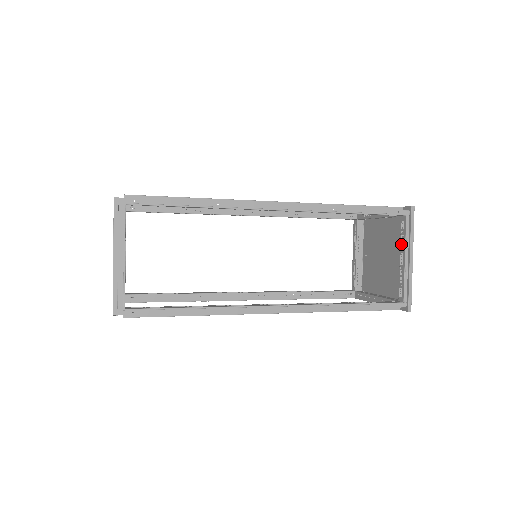
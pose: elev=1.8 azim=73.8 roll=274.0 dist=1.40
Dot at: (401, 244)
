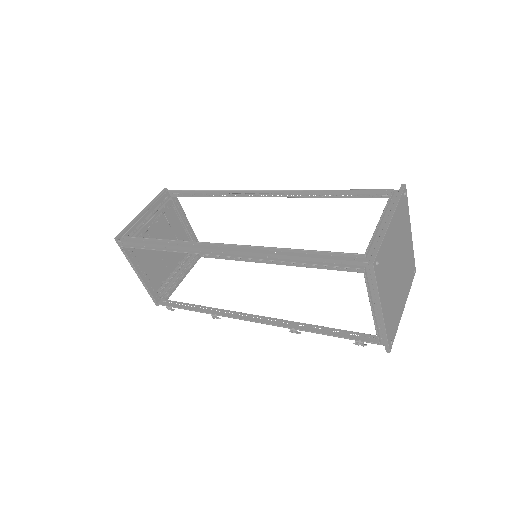
Dot at: occluded
